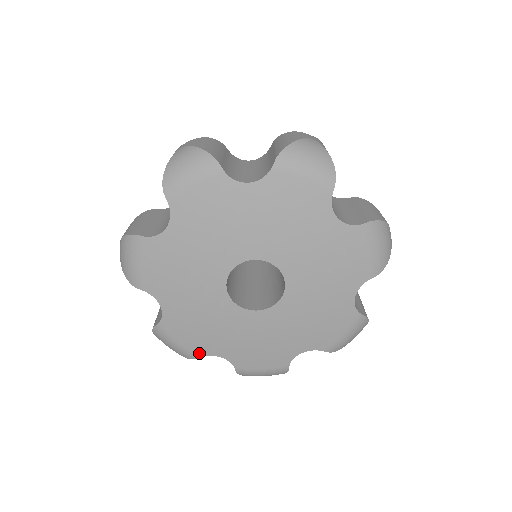
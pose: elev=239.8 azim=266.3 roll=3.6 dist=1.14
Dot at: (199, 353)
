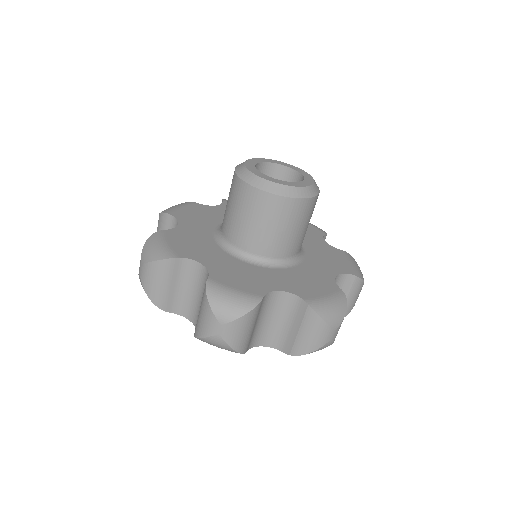
Dot at: occluded
